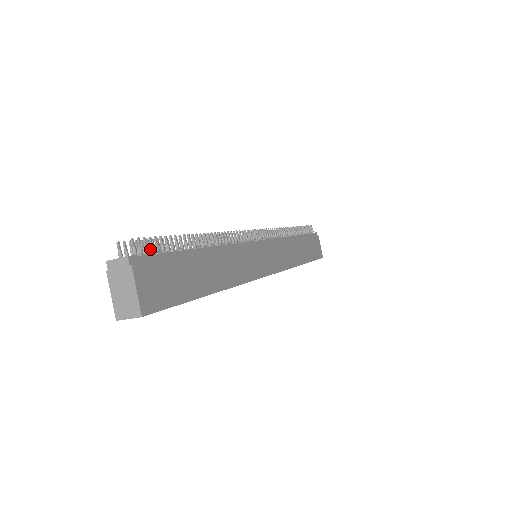
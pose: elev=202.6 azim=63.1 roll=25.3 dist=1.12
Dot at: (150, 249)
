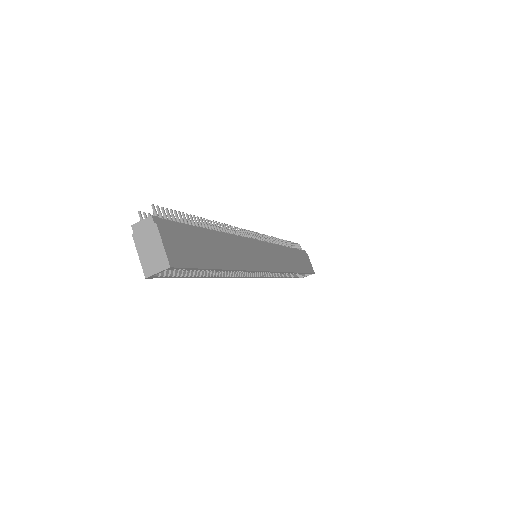
Dot at: (168, 218)
